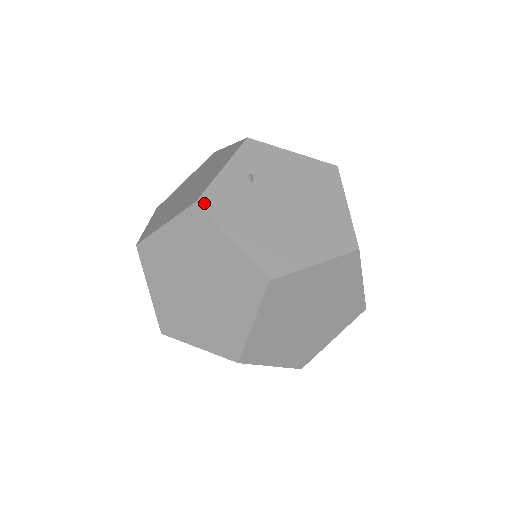
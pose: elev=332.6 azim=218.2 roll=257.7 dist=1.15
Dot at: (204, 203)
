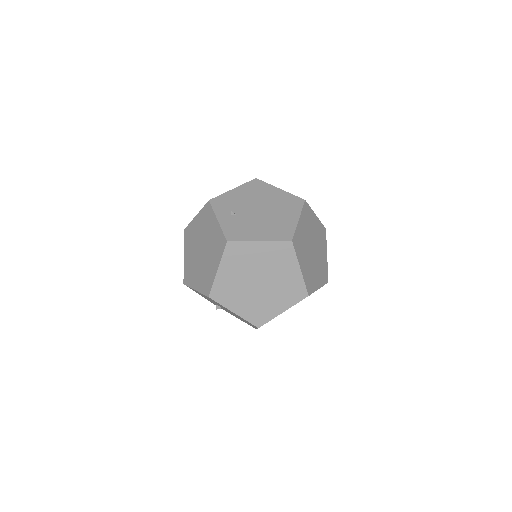
Dot at: (231, 239)
